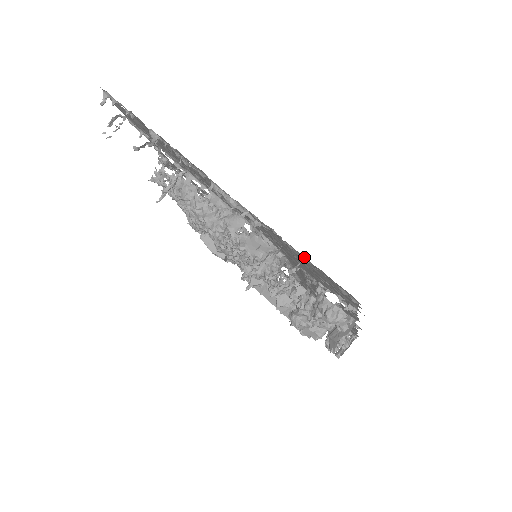
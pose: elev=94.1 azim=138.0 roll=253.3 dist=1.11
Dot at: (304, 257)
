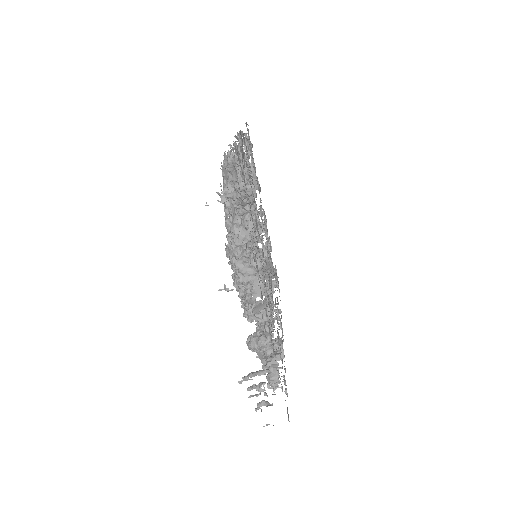
Dot at: occluded
